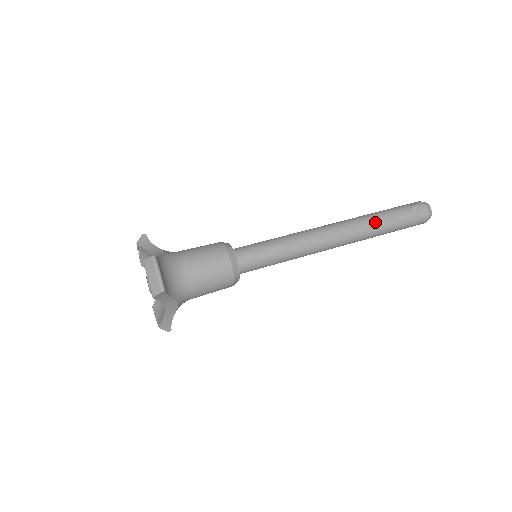
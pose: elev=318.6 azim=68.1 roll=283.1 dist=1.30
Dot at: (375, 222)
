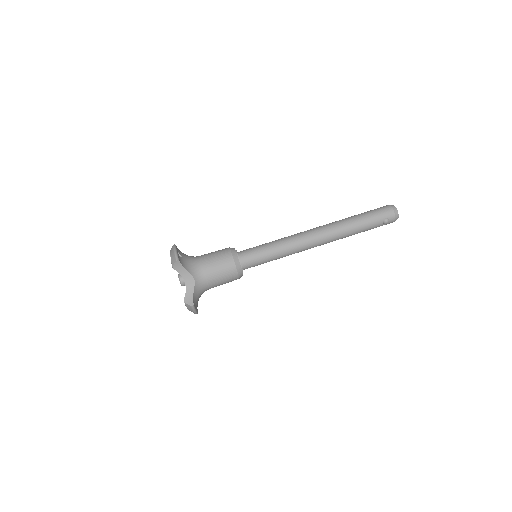
Dot at: (350, 235)
